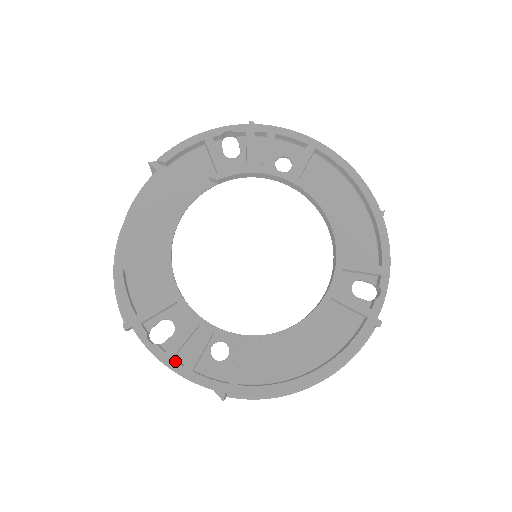
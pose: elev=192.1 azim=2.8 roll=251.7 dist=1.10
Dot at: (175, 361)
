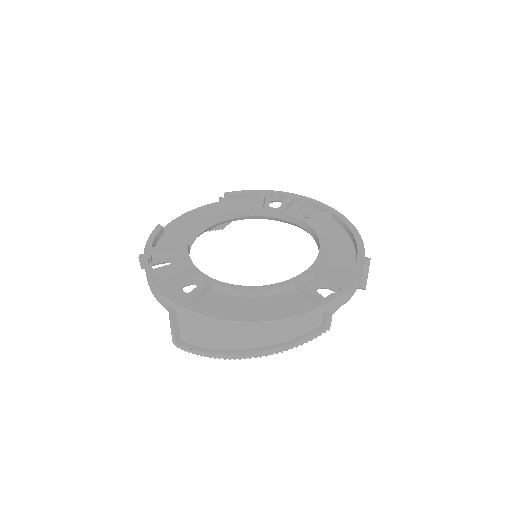
Dot at: (156, 275)
